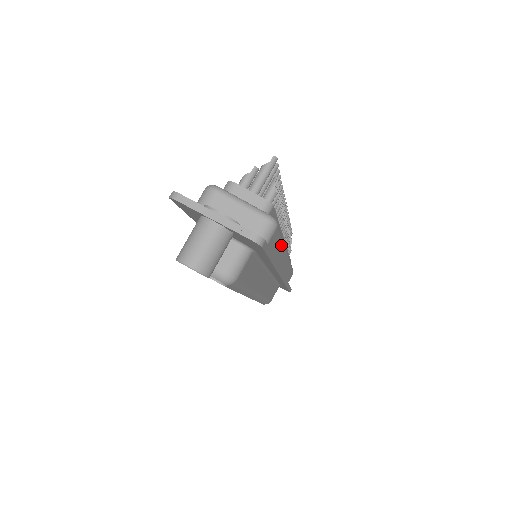
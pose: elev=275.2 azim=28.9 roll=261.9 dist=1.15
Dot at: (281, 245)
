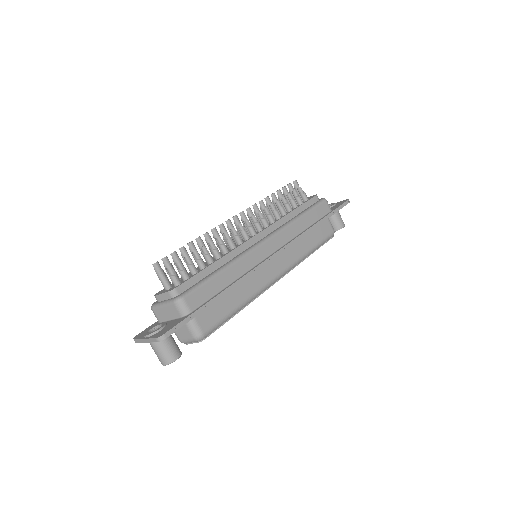
Dot at: (224, 273)
